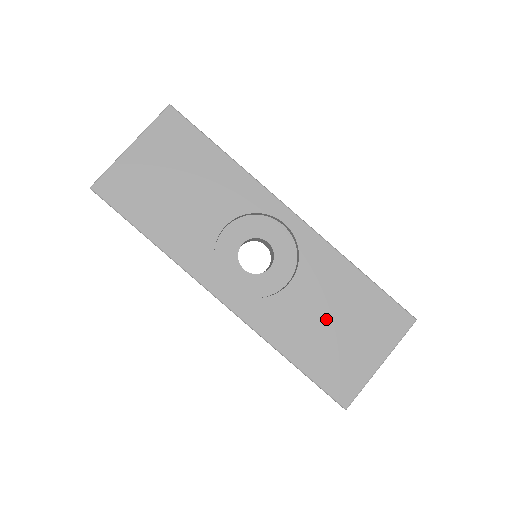
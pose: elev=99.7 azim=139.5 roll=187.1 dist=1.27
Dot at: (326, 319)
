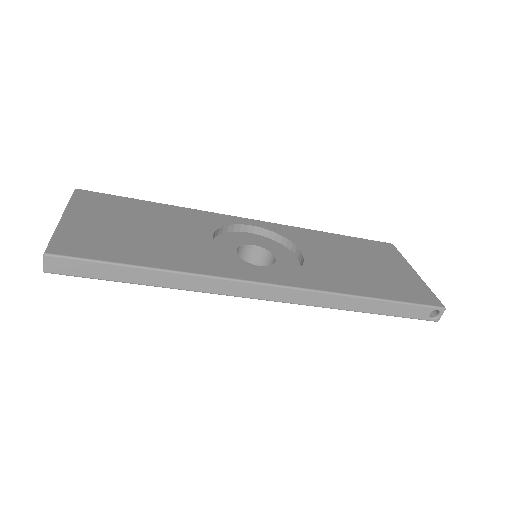
Dot at: (353, 264)
